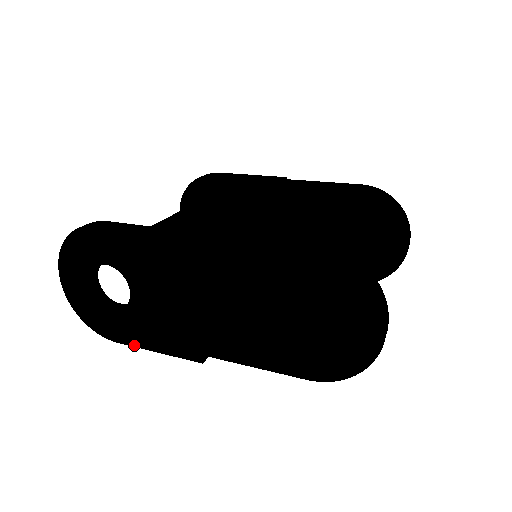
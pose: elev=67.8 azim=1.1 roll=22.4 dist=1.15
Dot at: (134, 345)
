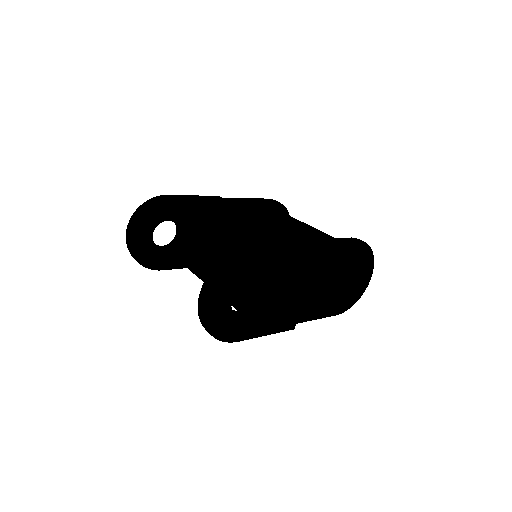
Dot at: (251, 338)
